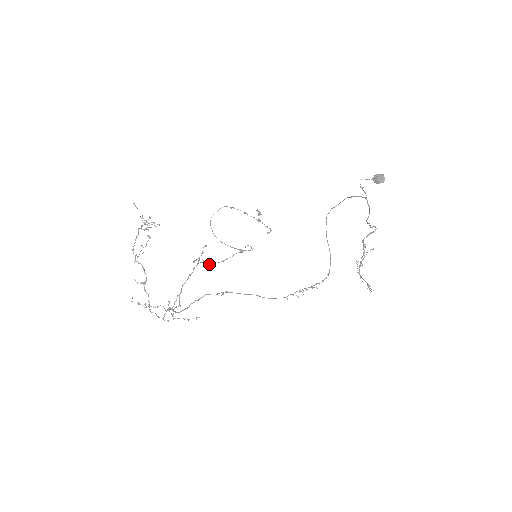
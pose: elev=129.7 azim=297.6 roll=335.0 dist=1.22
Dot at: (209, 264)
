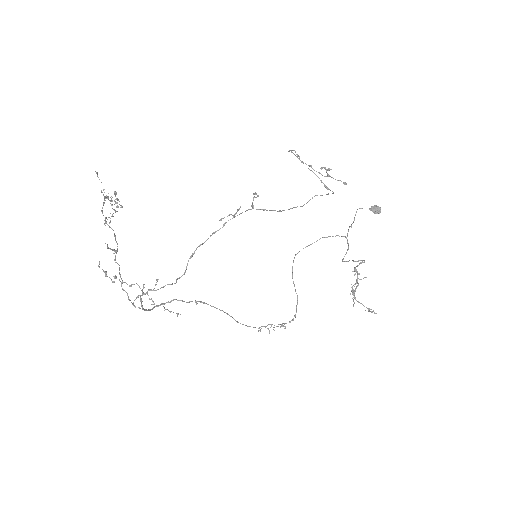
Dot at: (265, 209)
